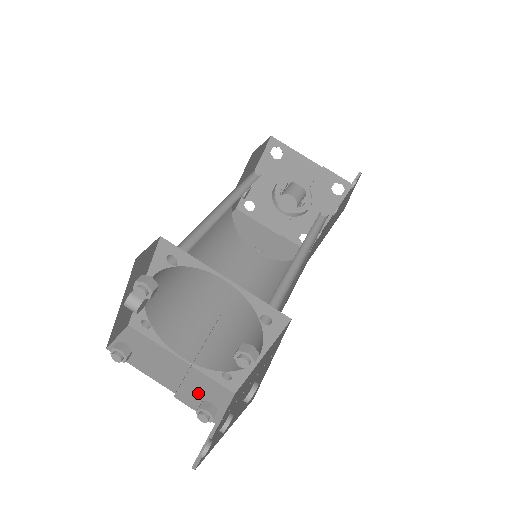
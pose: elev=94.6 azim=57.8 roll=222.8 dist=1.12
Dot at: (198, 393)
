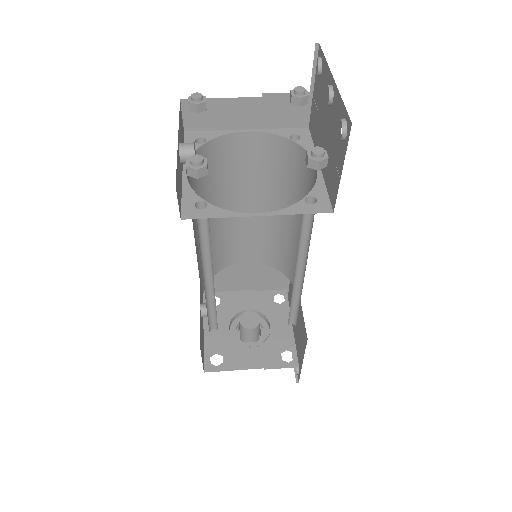
Dot at: occluded
